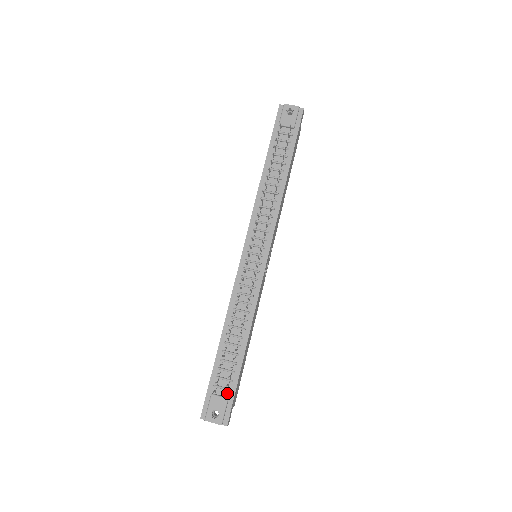
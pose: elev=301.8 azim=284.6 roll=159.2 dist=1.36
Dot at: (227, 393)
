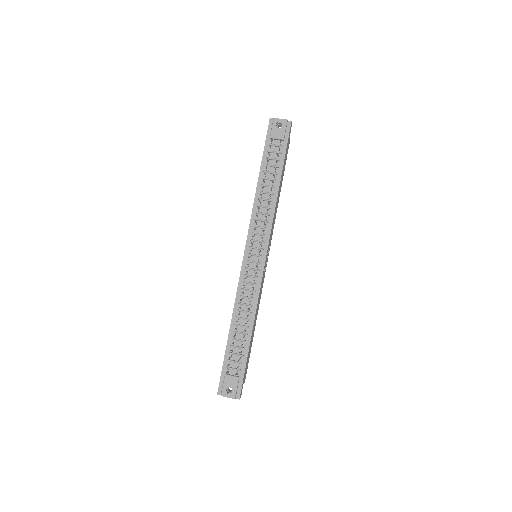
Dot at: (238, 373)
